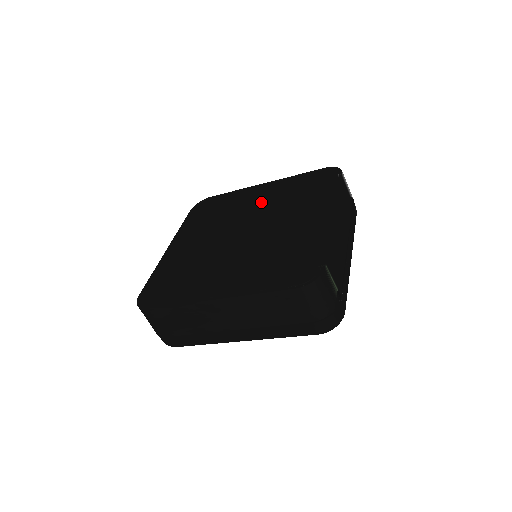
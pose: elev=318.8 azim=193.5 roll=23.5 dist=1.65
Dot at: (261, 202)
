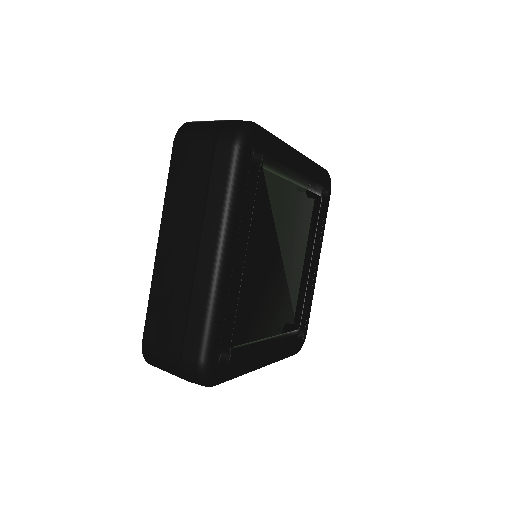
Dot at: occluded
